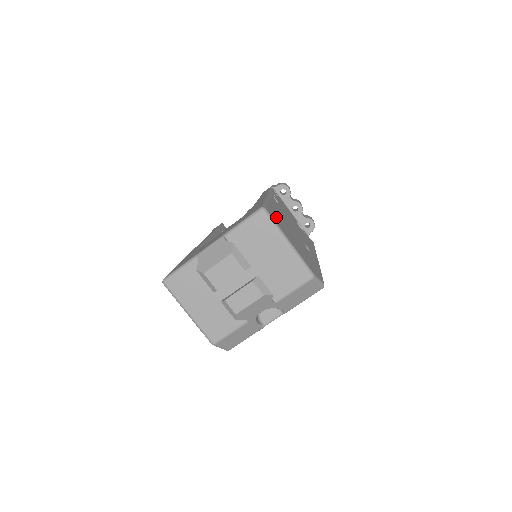
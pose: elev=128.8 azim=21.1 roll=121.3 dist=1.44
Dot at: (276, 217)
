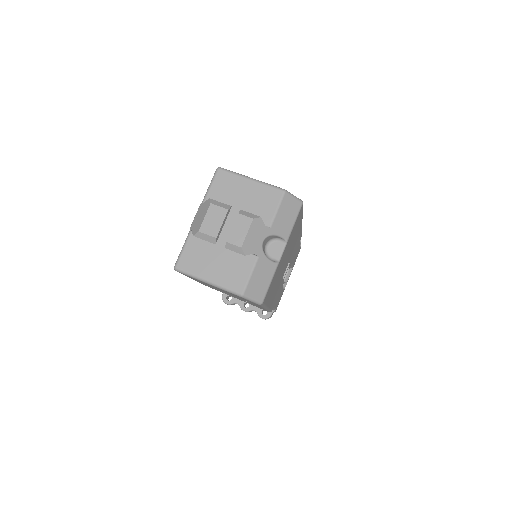
Dot at: occluded
